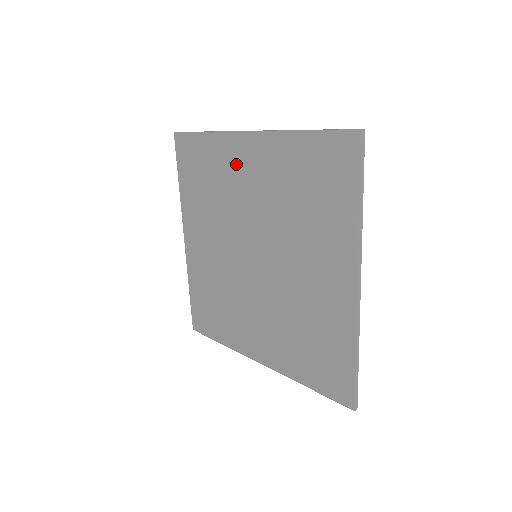
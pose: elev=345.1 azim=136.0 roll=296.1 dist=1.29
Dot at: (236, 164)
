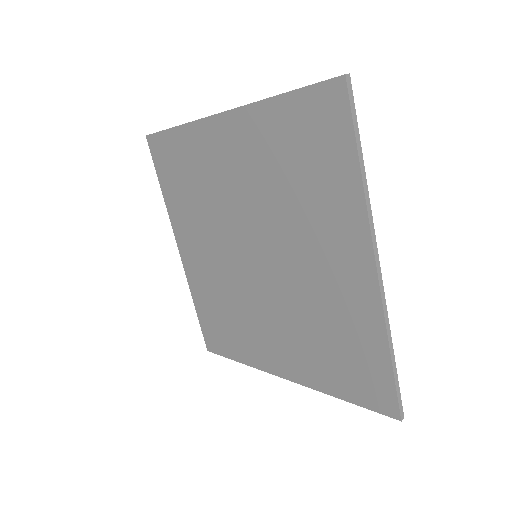
Dot at: (214, 155)
